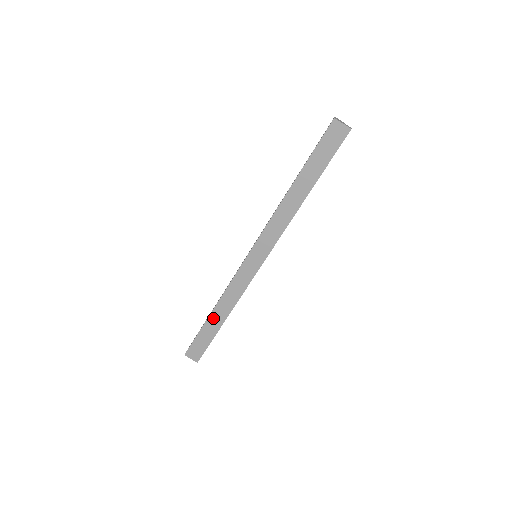
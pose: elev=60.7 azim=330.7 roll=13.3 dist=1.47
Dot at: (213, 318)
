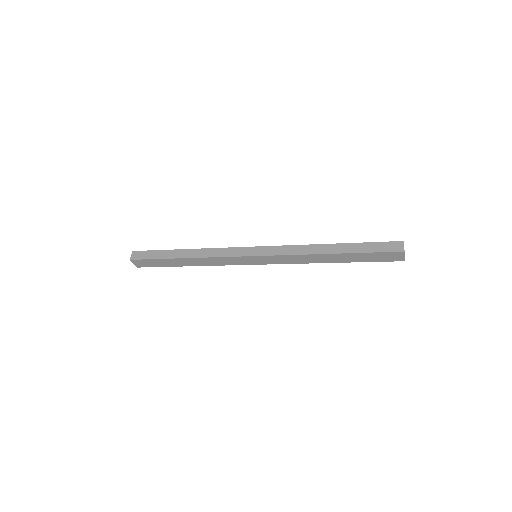
Dot at: (181, 261)
